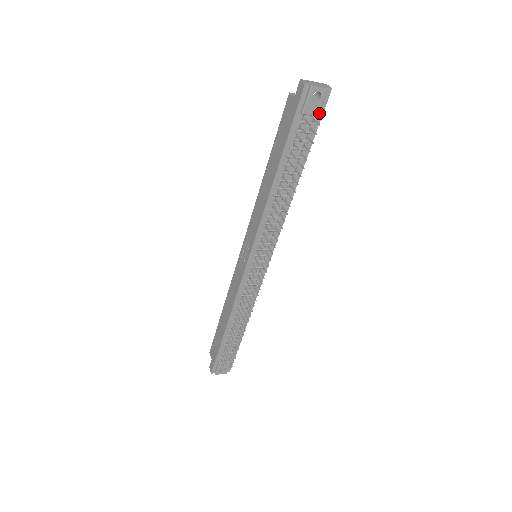
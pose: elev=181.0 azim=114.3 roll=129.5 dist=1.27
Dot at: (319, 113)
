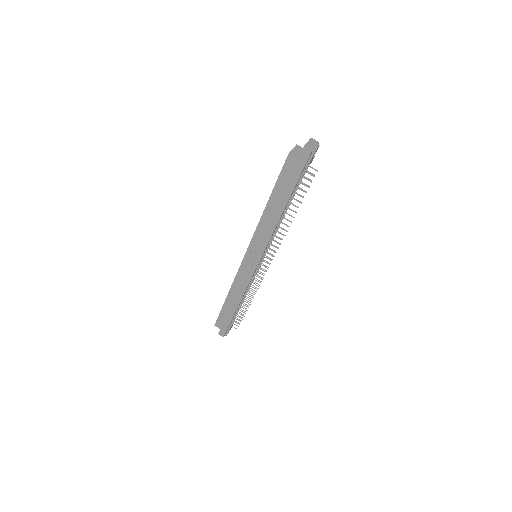
Dot at: occluded
